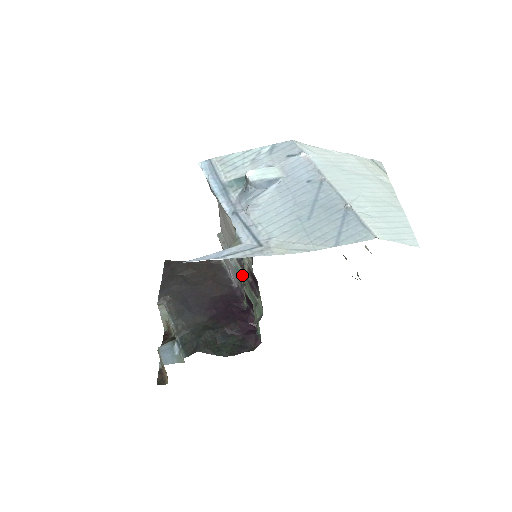
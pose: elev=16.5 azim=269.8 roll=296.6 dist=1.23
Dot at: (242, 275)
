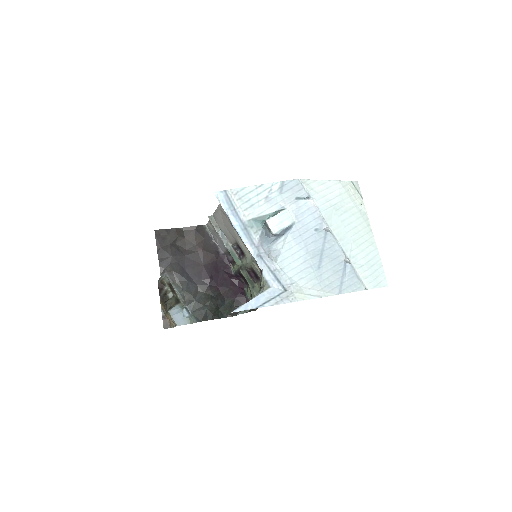
Dot at: (238, 261)
